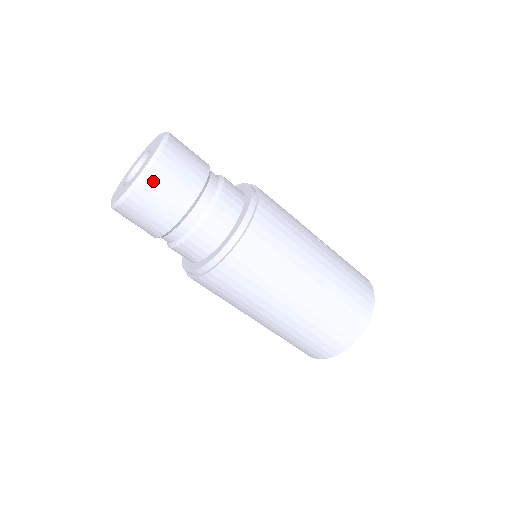
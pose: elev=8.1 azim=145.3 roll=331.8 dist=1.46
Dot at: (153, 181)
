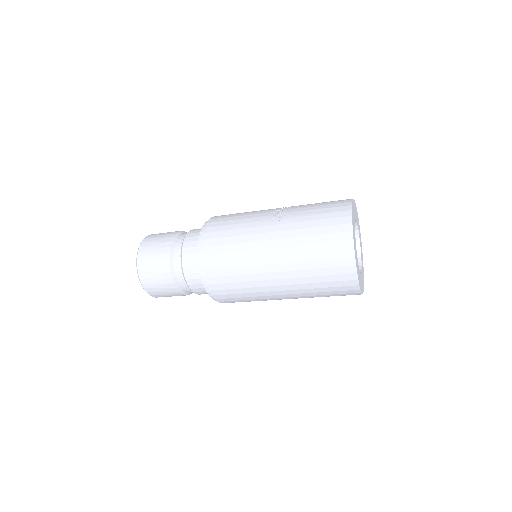
Dot at: (146, 283)
